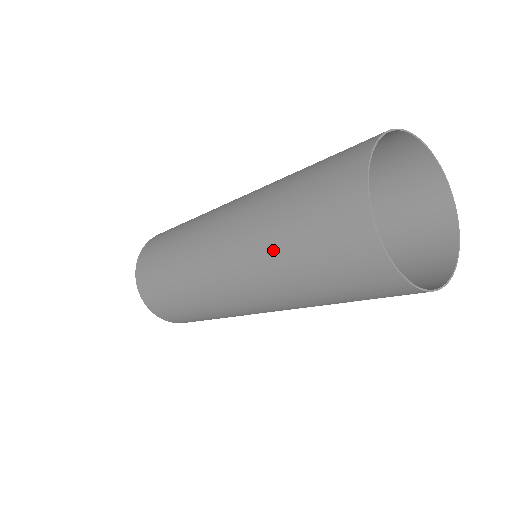
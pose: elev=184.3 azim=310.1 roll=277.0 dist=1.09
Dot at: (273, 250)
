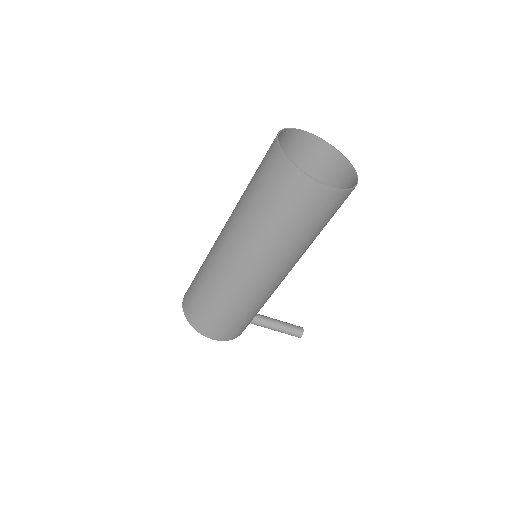
Dot at: (245, 203)
